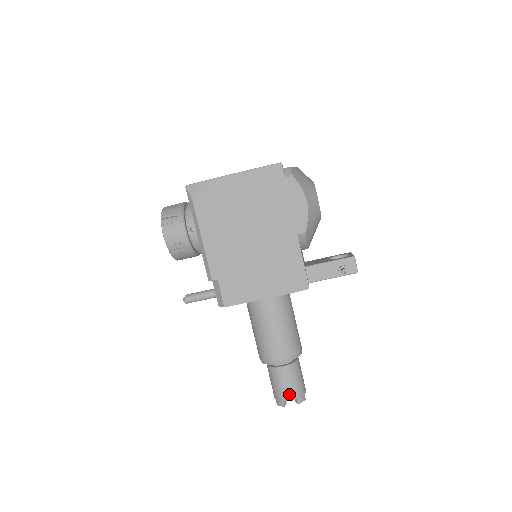
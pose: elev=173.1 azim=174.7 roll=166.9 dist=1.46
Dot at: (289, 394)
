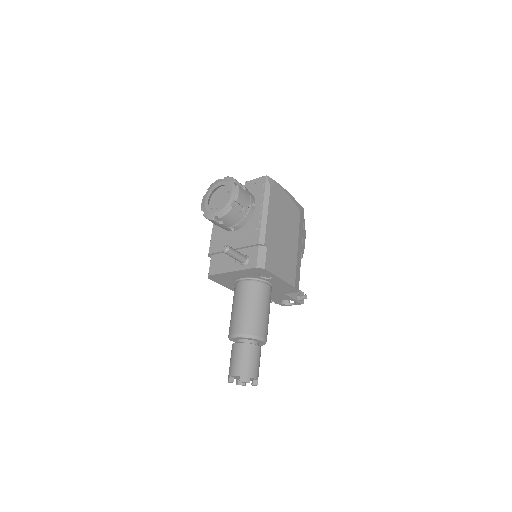
Dot at: (256, 372)
